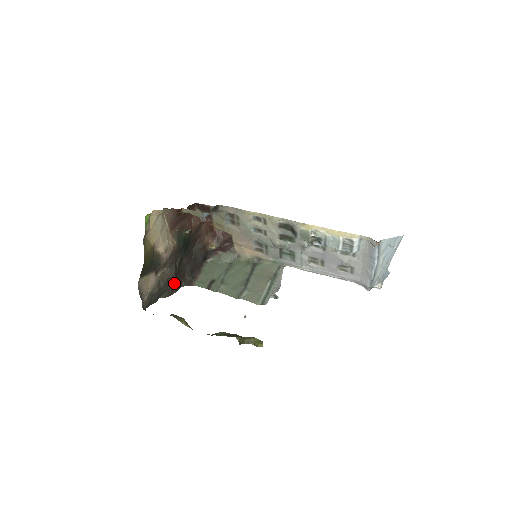
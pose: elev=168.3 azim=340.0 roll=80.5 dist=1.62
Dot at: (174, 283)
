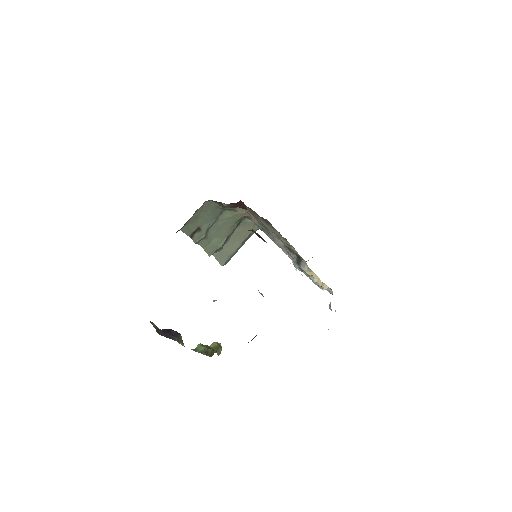
Dot at: occluded
